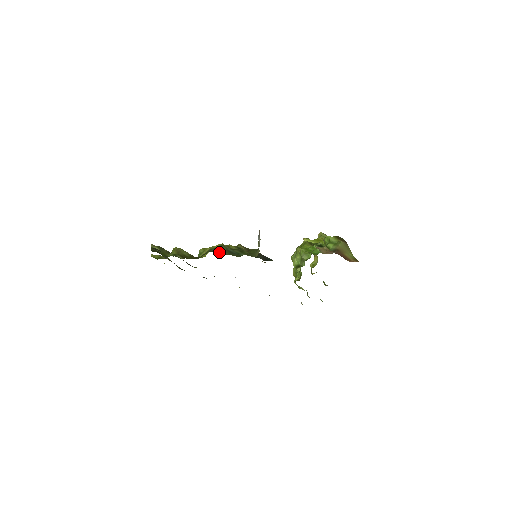
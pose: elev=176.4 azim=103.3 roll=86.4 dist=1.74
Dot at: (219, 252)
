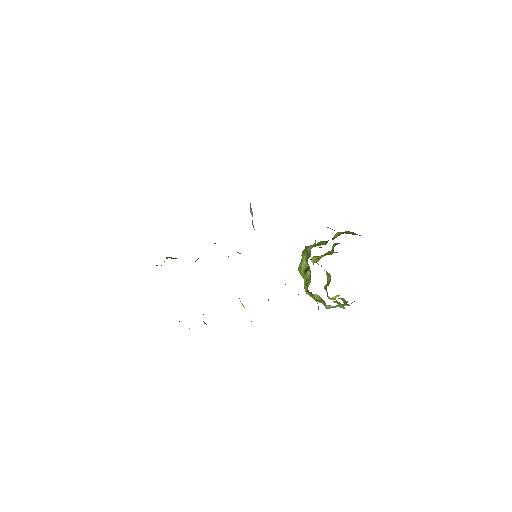
Dot at: occluded
